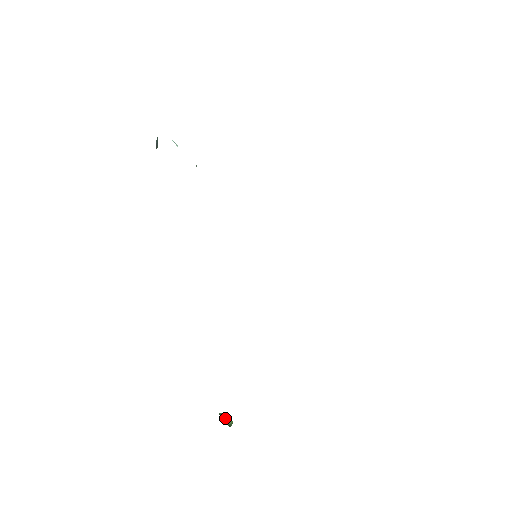
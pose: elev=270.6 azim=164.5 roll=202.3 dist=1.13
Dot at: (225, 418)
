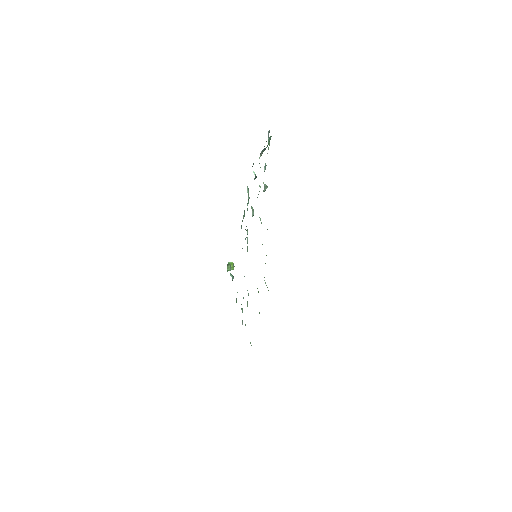
Dot at: occluded
